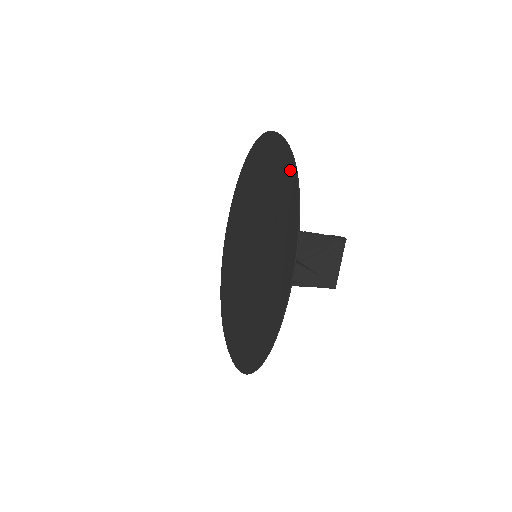
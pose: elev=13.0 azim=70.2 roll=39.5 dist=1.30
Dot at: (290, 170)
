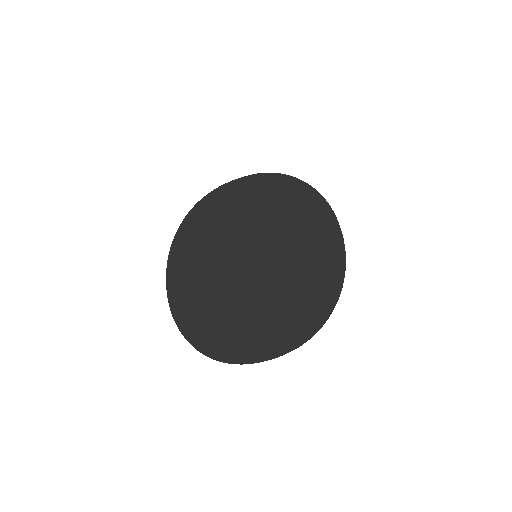
Dot at: (272, 178)
